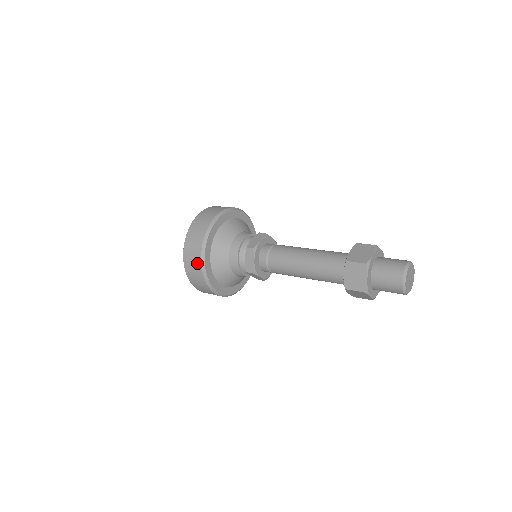
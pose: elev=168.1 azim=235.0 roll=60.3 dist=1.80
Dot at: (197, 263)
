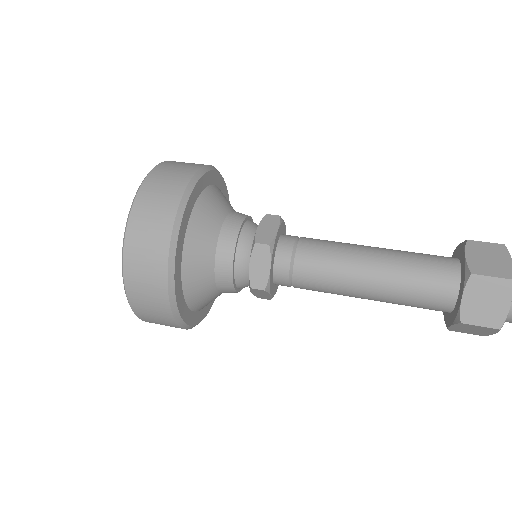
Dot at: (157, 273)
